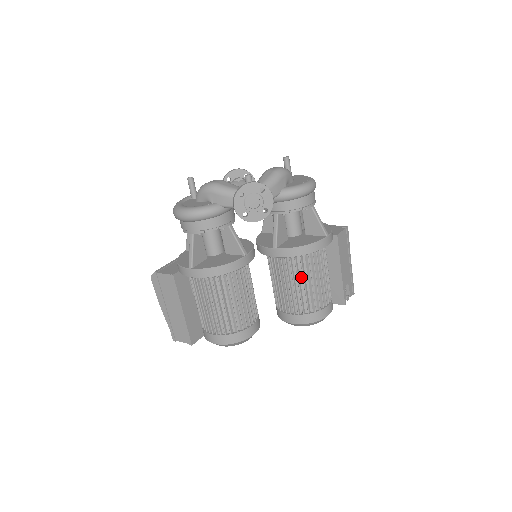
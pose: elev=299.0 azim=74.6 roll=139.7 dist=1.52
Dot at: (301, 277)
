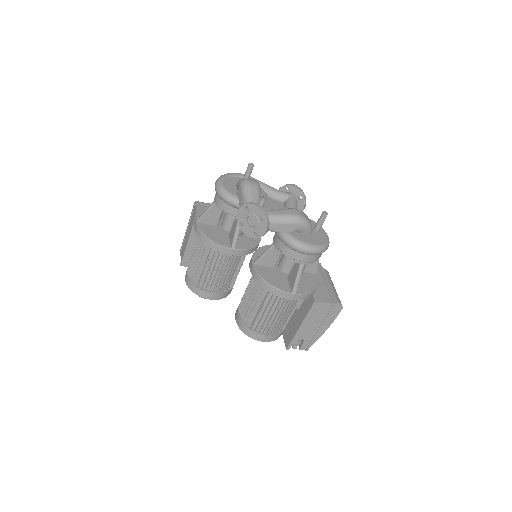
Dot at: (258, 299)
